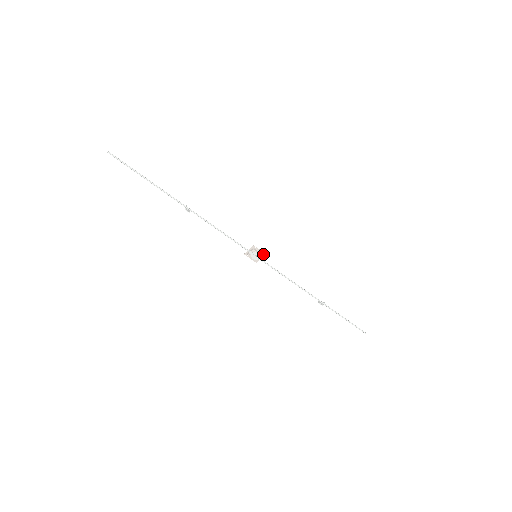
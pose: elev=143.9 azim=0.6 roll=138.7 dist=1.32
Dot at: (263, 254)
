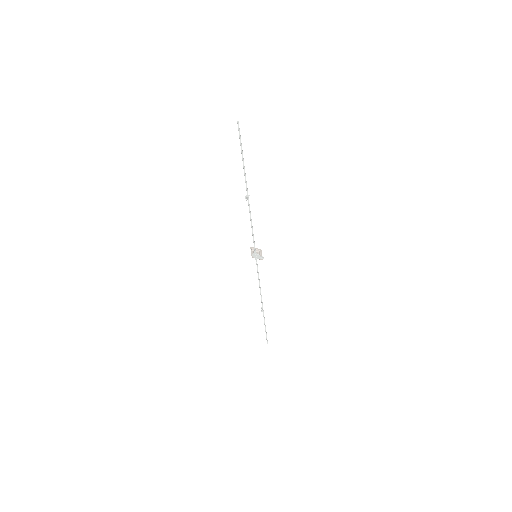
Dot at: occluded
